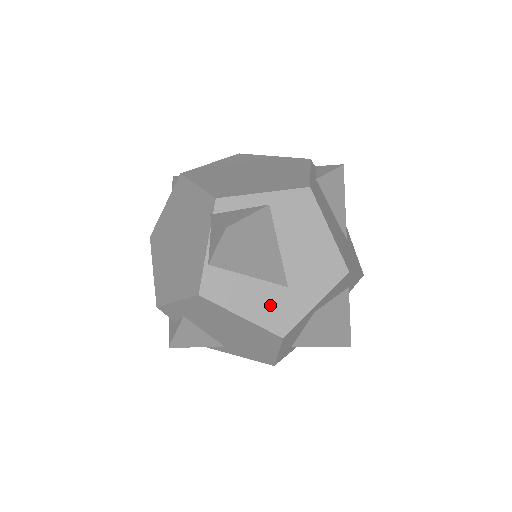
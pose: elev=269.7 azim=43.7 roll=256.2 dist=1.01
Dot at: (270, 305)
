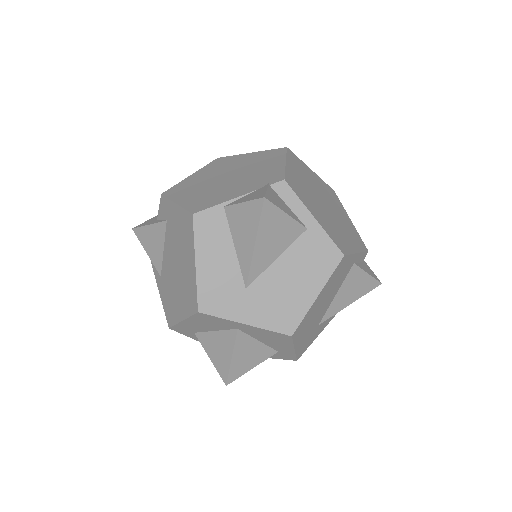
Dot at: (221, 282)
